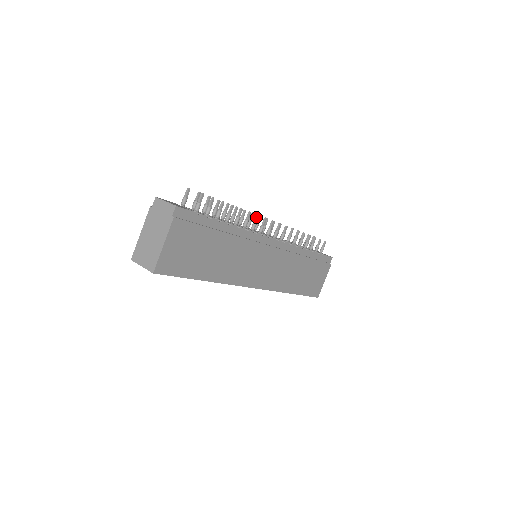
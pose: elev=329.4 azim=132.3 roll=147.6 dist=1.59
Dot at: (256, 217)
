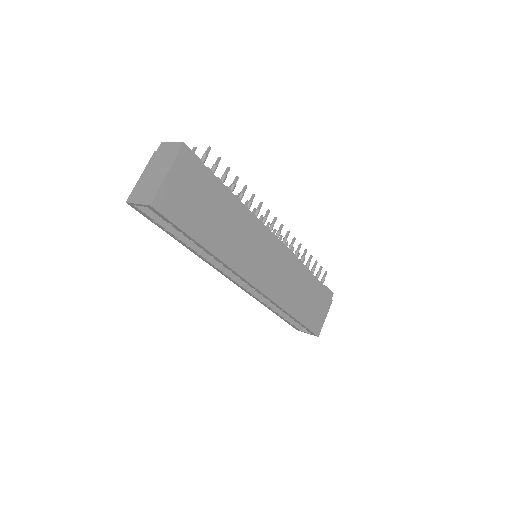
Dot at: (260, 204)
